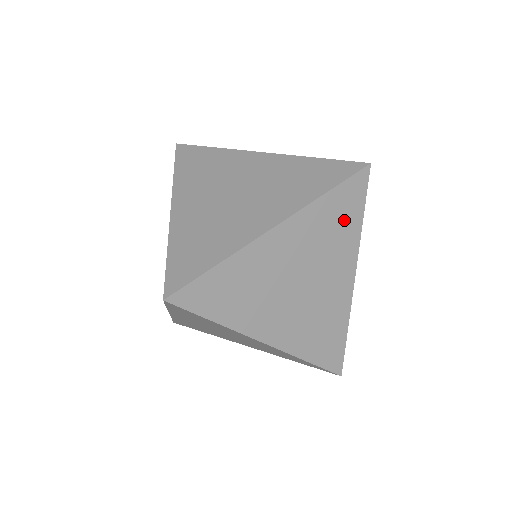
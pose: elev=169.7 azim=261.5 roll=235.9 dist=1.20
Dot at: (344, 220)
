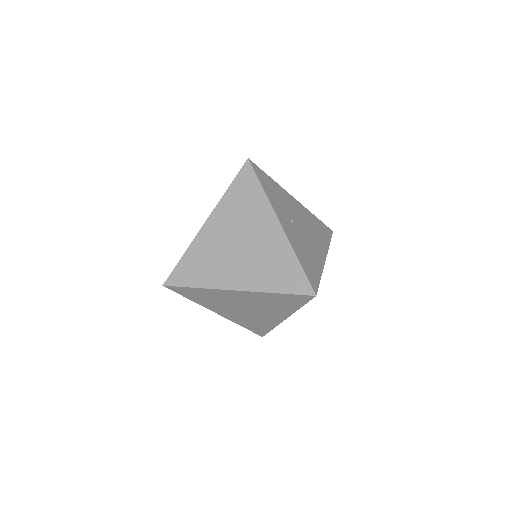
Dot at: (249, 196)
